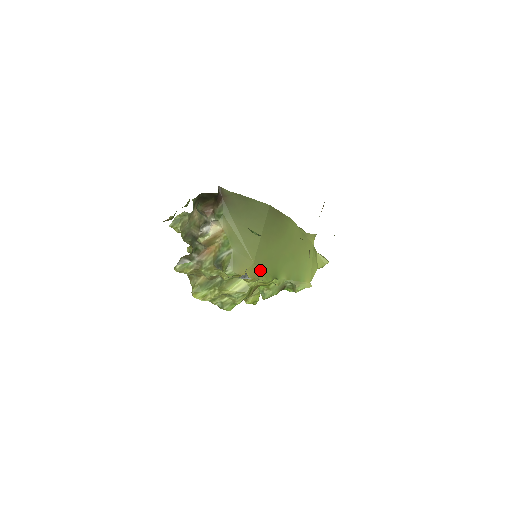
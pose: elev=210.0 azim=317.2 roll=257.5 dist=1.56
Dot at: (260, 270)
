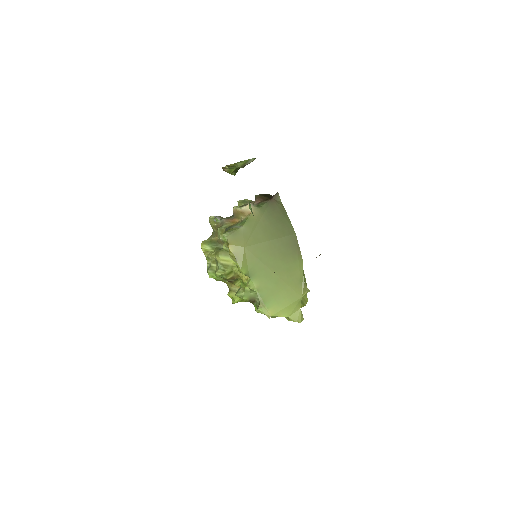
Dot at: (244, 257)
